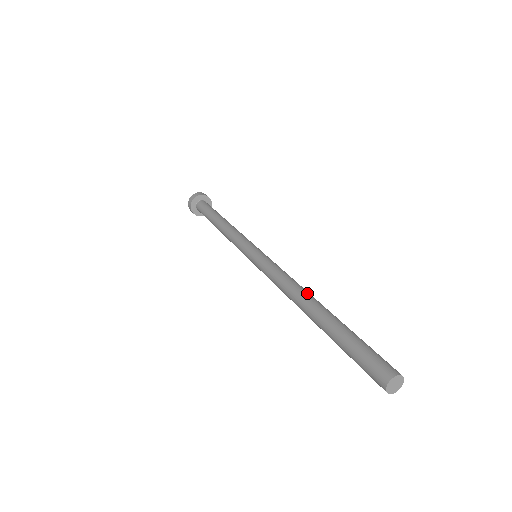
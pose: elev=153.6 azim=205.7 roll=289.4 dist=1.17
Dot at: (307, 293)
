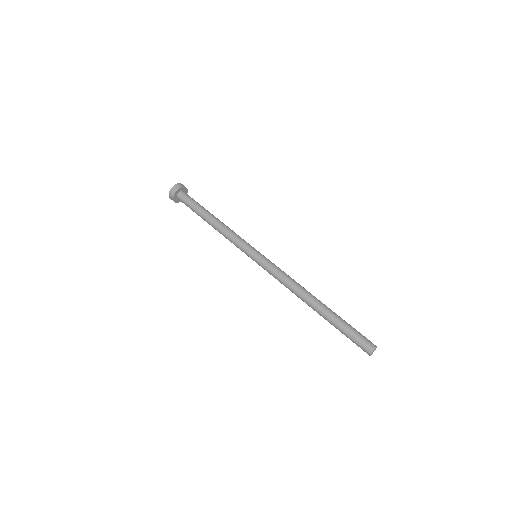
Dot at: (309, 292)
